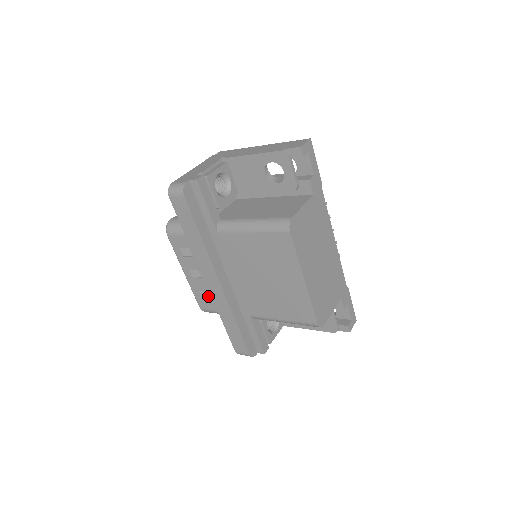
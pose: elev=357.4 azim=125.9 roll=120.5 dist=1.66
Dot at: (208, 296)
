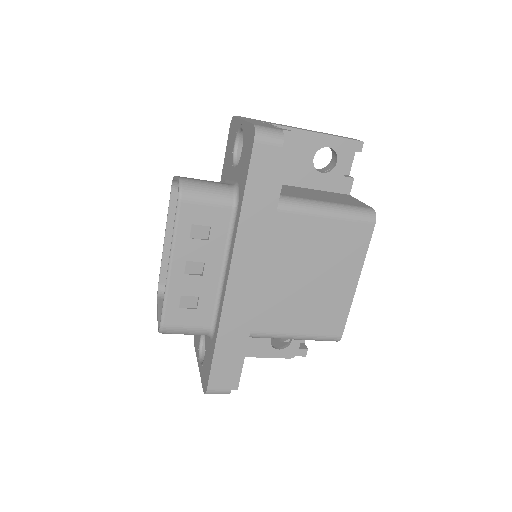
Dot at: (191, 305)
